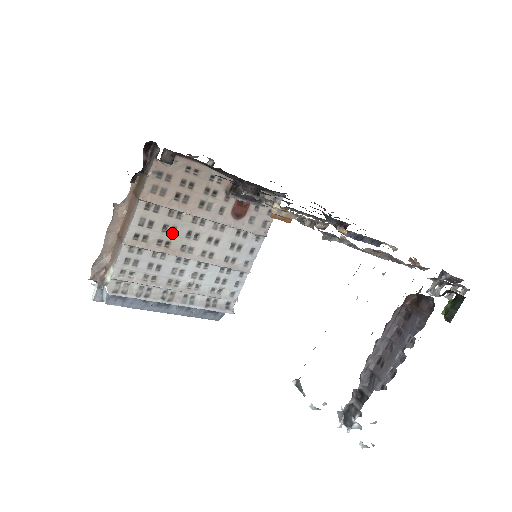
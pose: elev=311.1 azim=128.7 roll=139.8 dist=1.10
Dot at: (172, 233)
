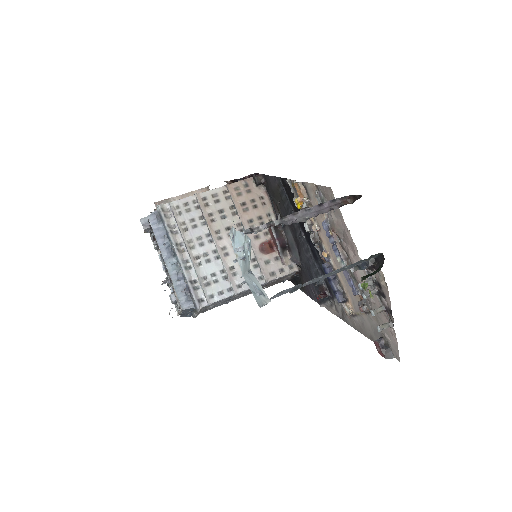
Dot at: (221, 218)
